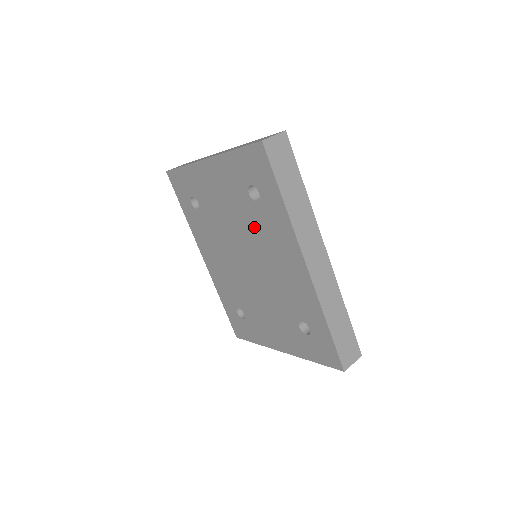
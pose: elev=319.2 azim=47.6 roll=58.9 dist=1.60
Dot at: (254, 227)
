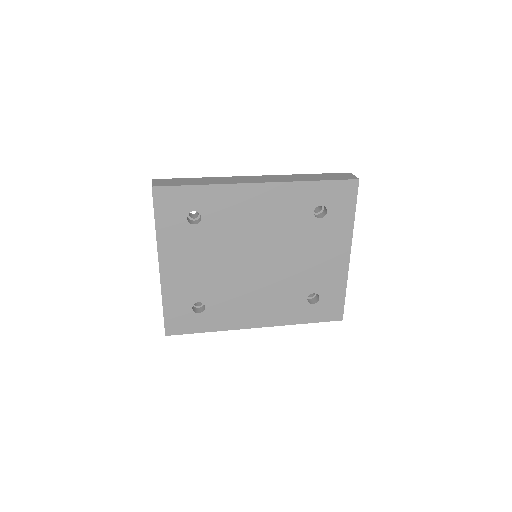
Dot at: (224, 233)
